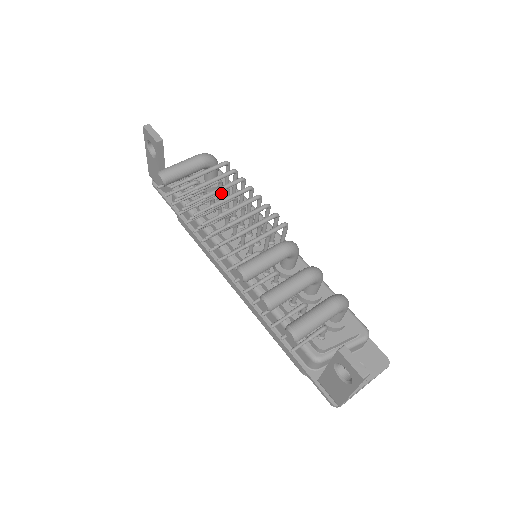
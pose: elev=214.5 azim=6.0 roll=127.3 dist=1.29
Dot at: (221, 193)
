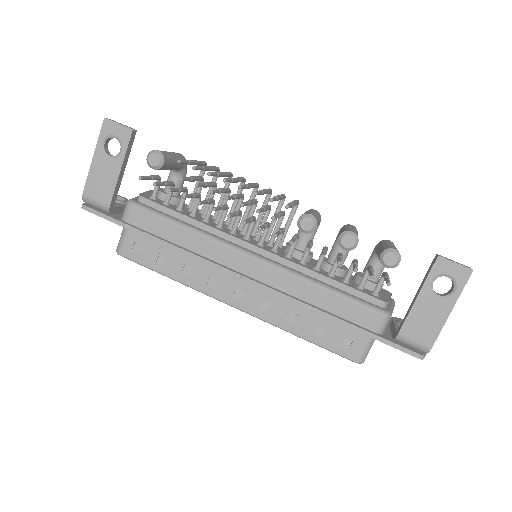
Dot at: (214, 186)
